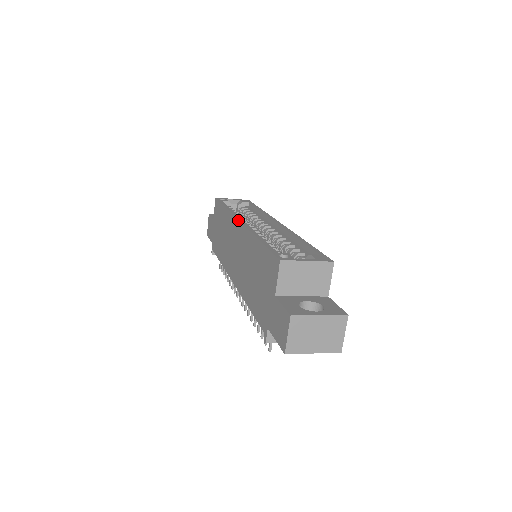
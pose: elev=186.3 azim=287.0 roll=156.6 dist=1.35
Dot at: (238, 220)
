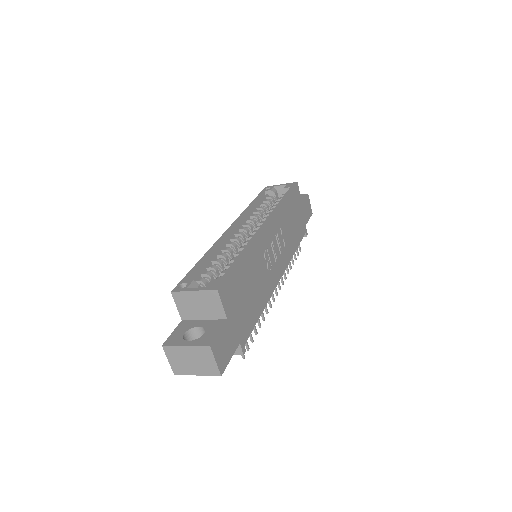
Dot at: (229, 227)
